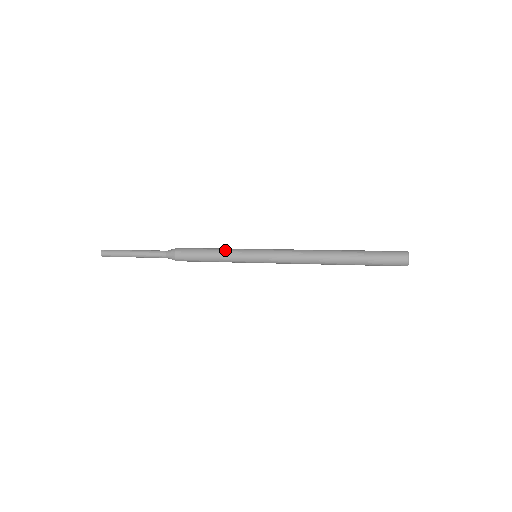
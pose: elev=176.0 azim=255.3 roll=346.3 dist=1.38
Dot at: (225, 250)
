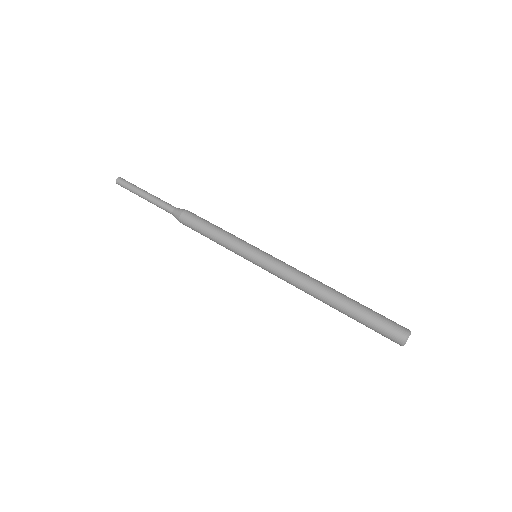
Dot at: (224, 245)
